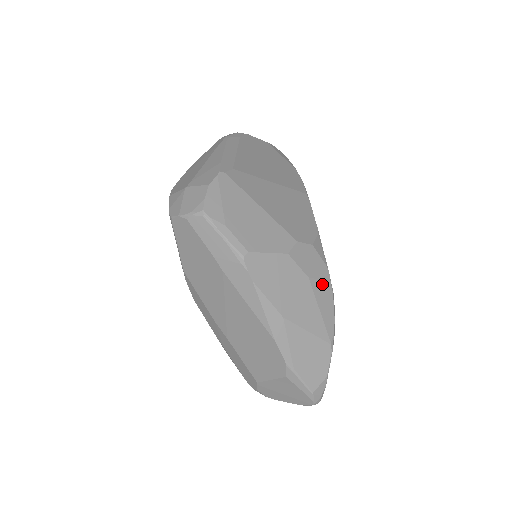
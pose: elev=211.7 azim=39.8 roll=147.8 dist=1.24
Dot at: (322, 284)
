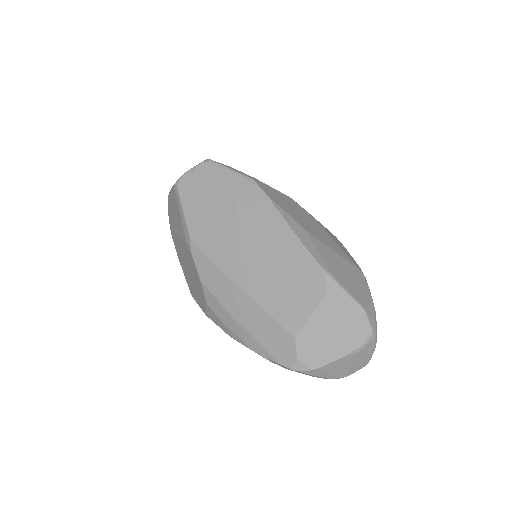
Dot at: (330, 233)
